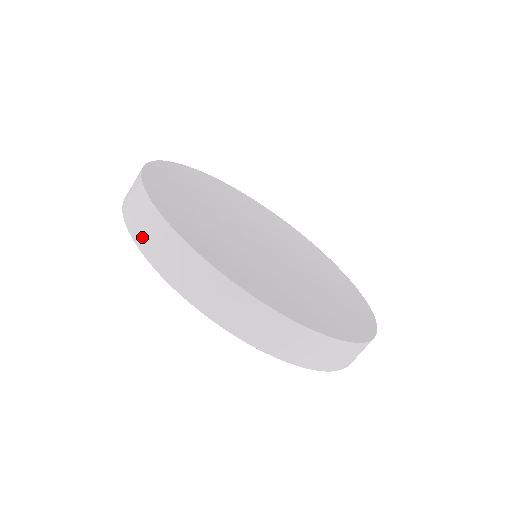
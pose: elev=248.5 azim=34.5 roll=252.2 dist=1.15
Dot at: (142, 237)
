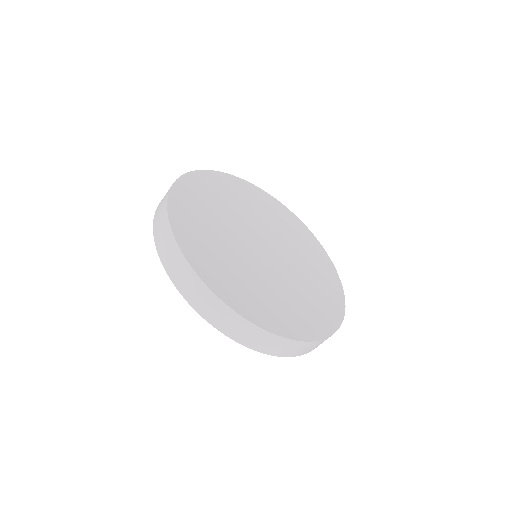
Dot at: (162, 249)
